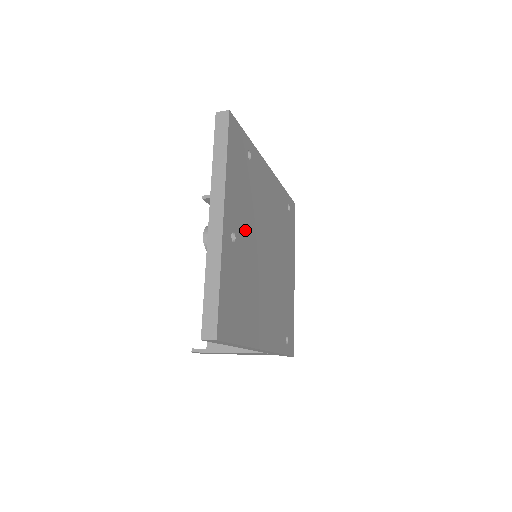
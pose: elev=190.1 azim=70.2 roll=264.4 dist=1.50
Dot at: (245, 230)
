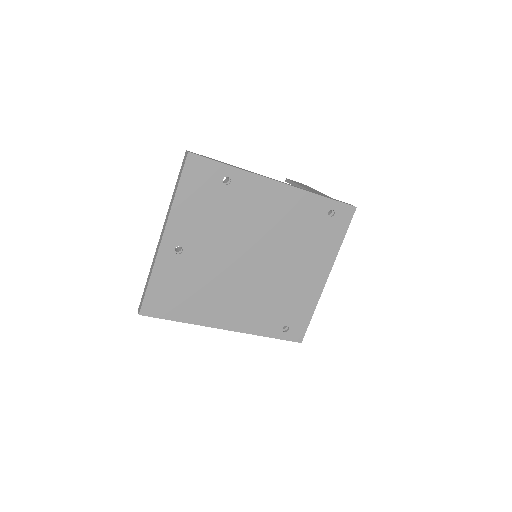
Dot at: (205, 243)
